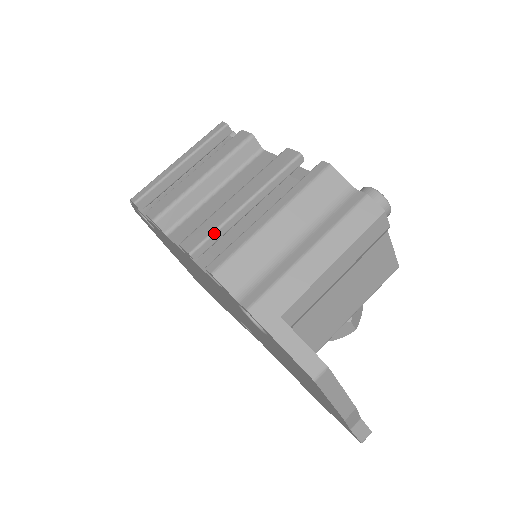
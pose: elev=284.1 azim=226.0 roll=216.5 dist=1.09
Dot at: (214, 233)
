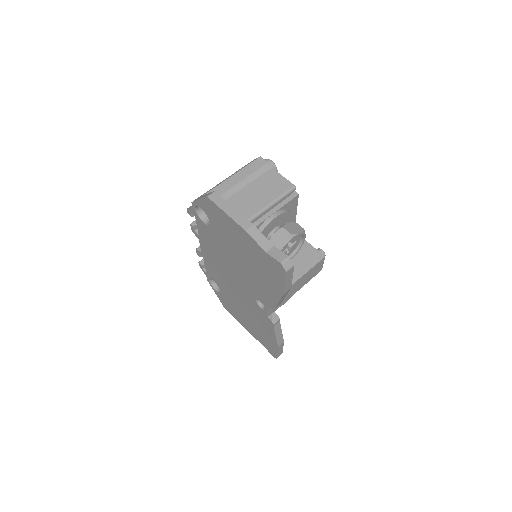
Dot at: occluded
